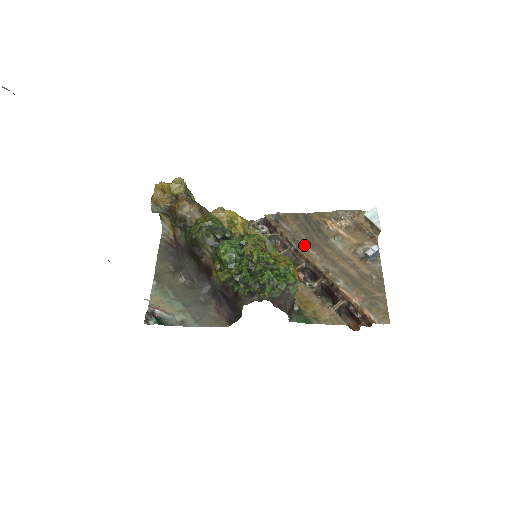
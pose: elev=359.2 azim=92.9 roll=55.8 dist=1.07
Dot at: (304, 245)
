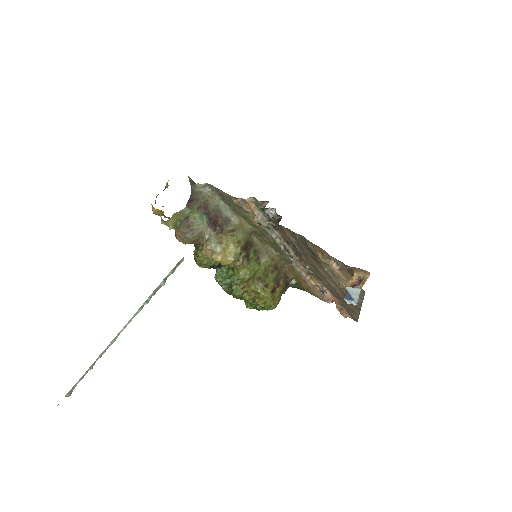
Dot at: (300, 255)
